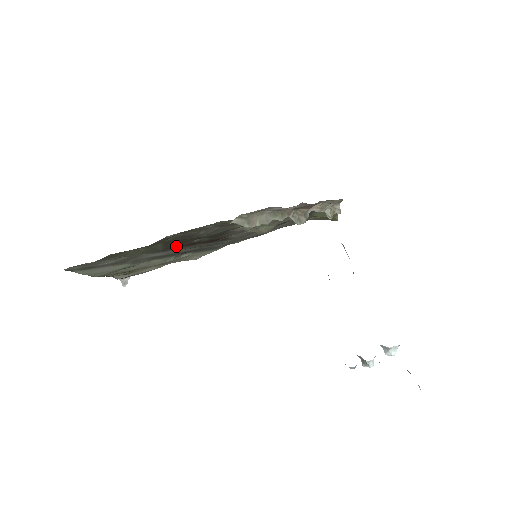
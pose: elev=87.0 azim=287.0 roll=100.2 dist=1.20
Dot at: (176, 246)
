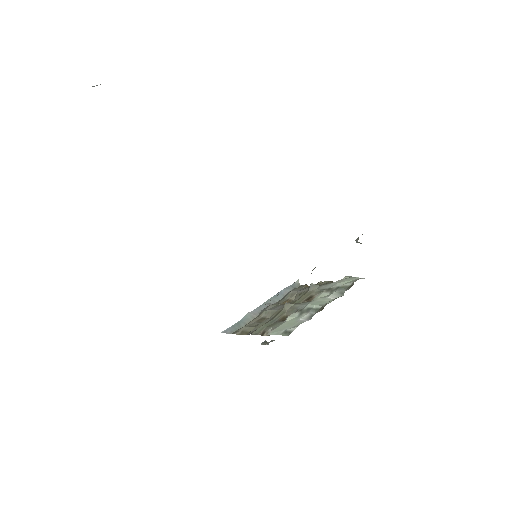
Dot at: occluded
